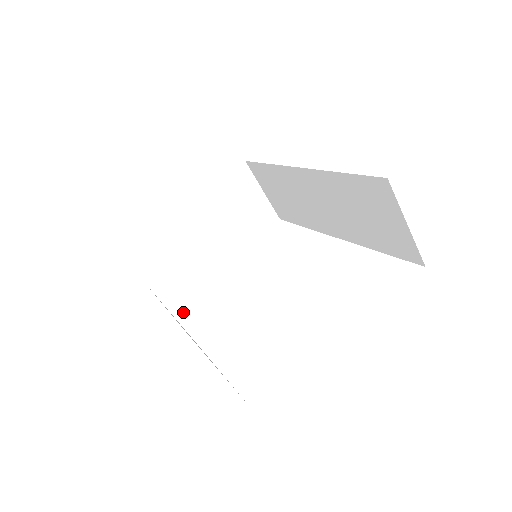
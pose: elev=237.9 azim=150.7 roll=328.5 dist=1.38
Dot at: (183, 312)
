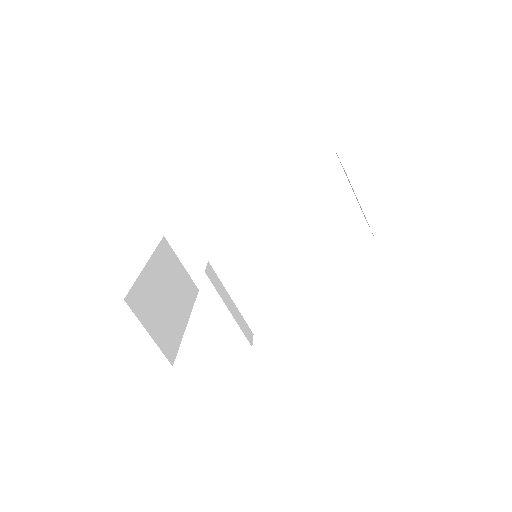
Dot at: (234, 311)
